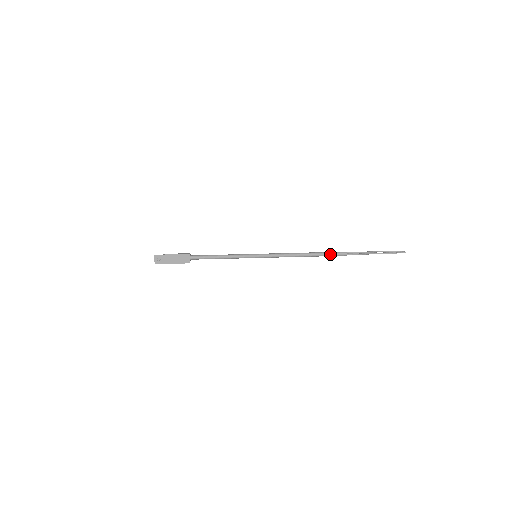
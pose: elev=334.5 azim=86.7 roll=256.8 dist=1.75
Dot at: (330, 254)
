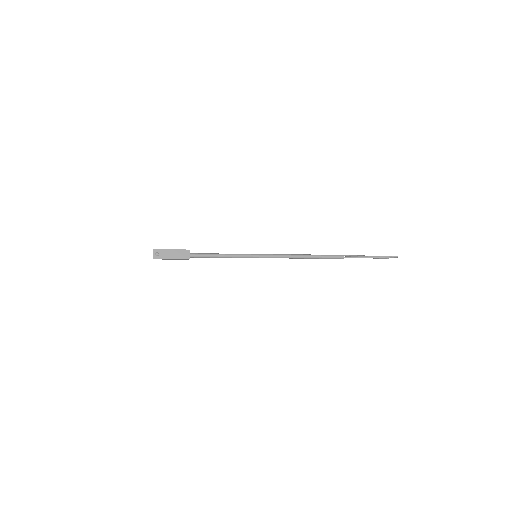
Dot at: (328, 256)
